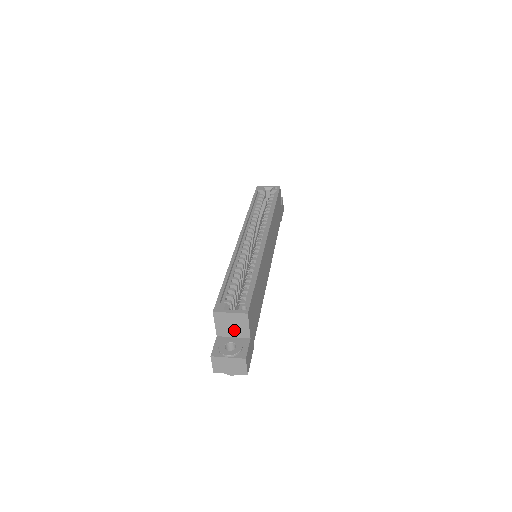
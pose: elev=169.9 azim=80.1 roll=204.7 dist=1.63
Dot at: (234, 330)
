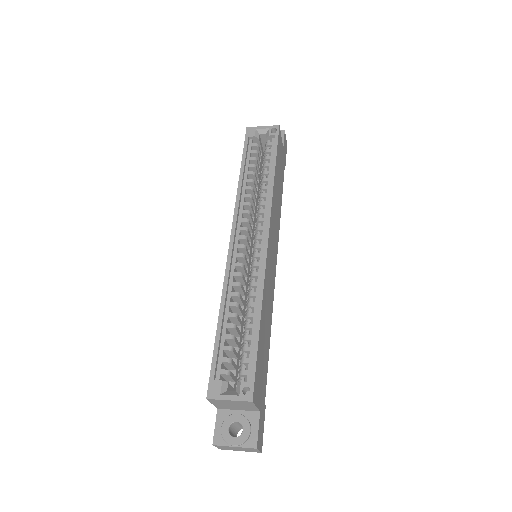
Dot at: (238, 407)
